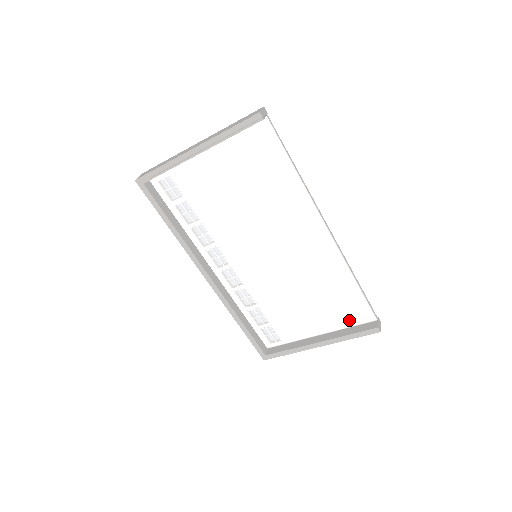
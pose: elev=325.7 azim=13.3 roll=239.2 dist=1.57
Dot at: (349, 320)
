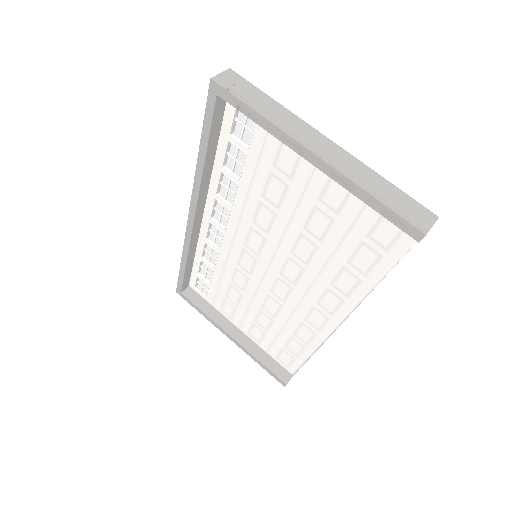
Dot at: (273, 353)
